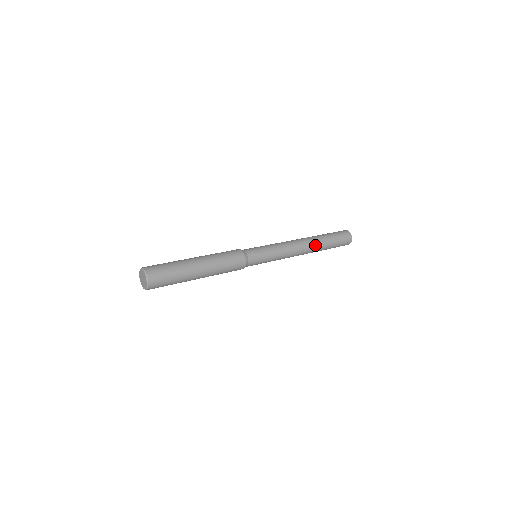
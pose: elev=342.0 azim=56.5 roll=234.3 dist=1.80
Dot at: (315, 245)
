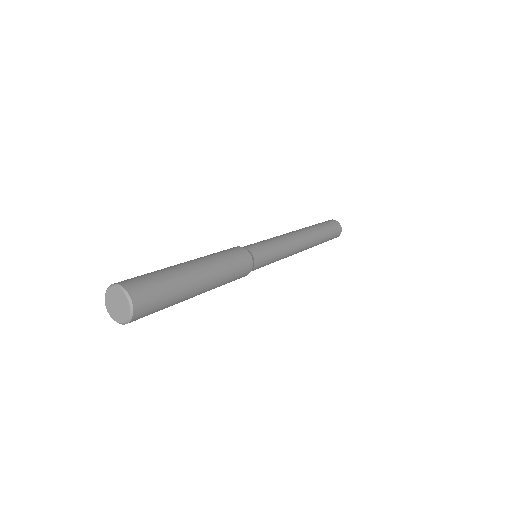
Dot at: (312, 246)
